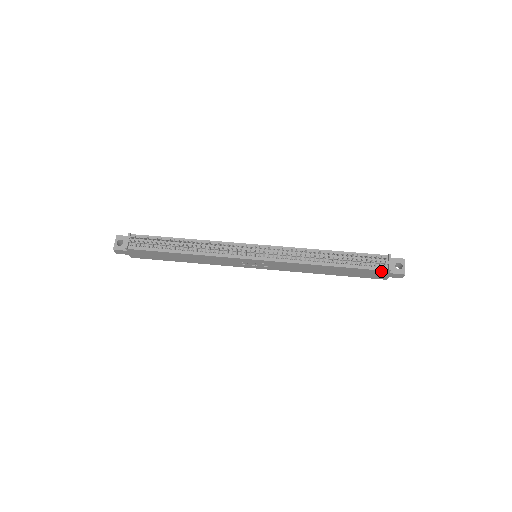
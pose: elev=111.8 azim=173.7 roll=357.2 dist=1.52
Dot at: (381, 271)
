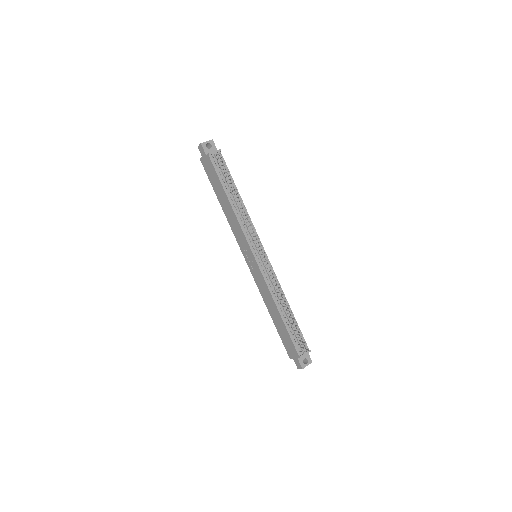
Dot at: (296, 351)
